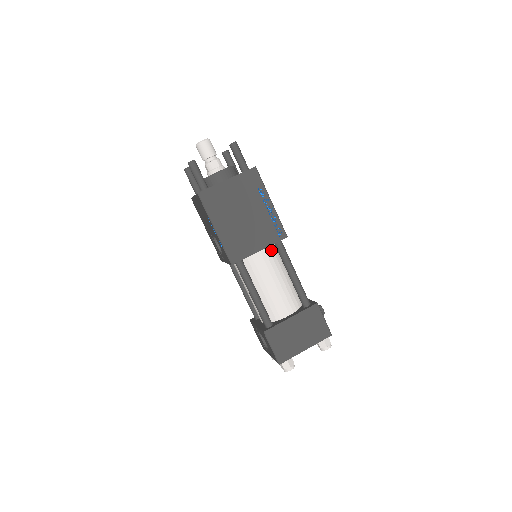
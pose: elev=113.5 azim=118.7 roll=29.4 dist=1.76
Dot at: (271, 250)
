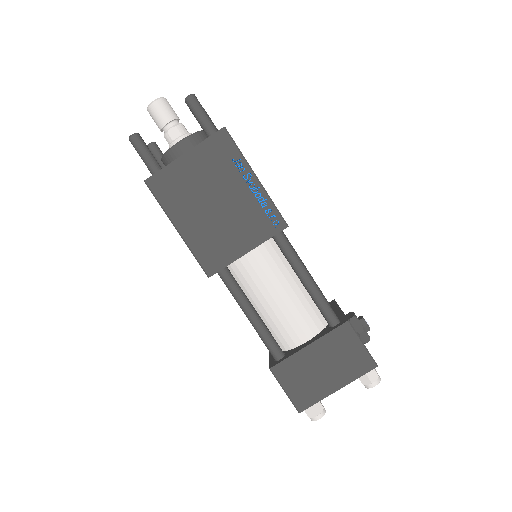
Dot at: (270, 248)
